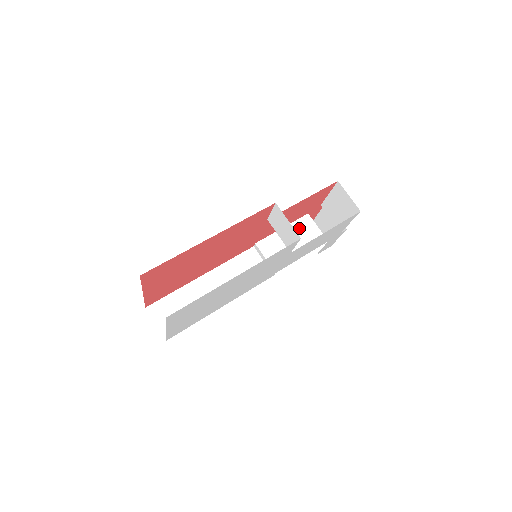
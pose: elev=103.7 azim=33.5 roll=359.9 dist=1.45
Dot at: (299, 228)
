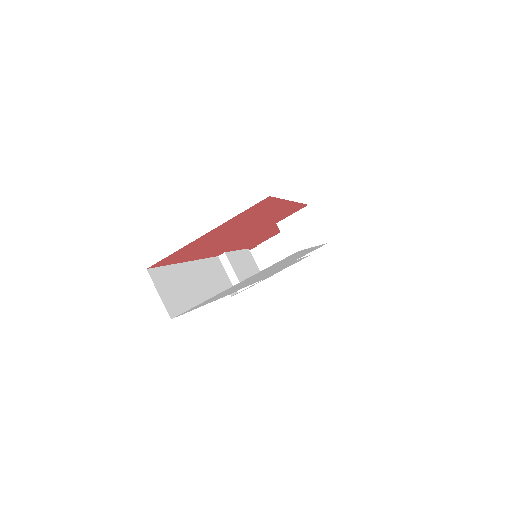
Dot at: (247, 257)
